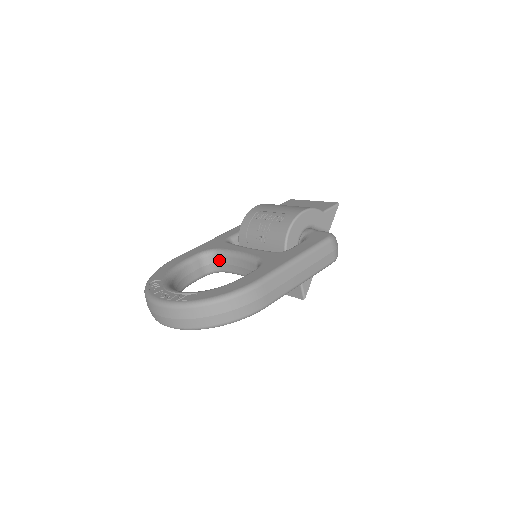
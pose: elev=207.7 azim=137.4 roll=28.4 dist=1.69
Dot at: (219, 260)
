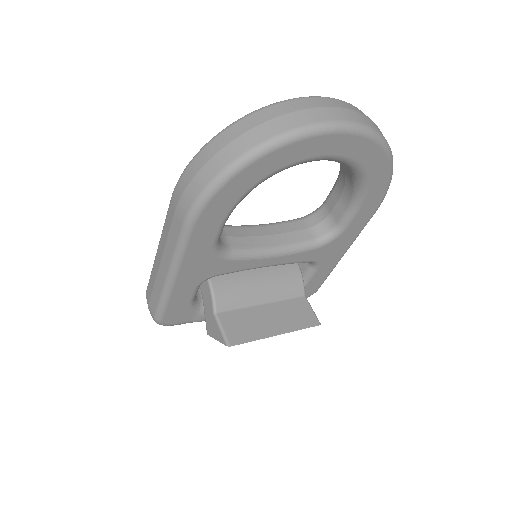
Dot at: (227, 232)
